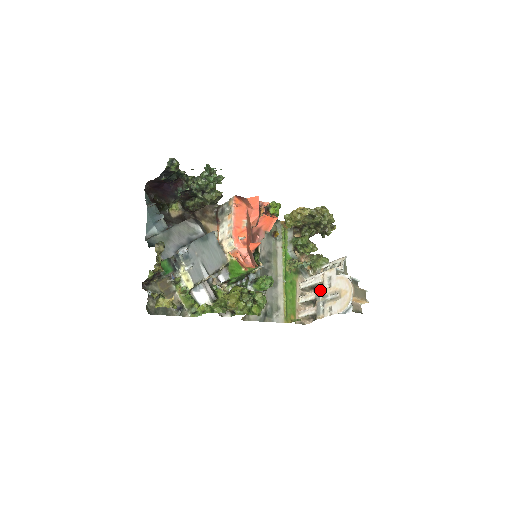
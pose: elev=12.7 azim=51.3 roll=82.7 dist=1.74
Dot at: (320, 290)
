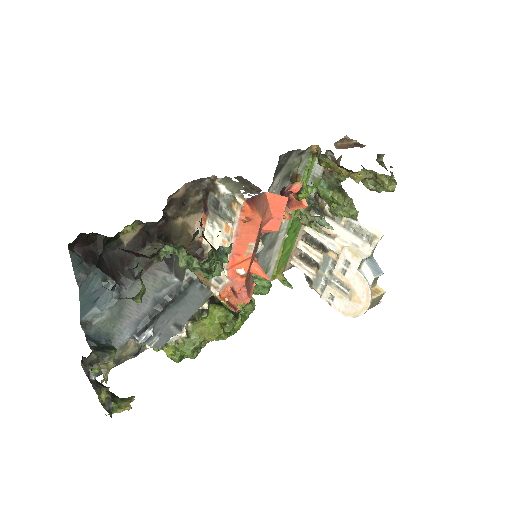
Dot at: (329, 263)
